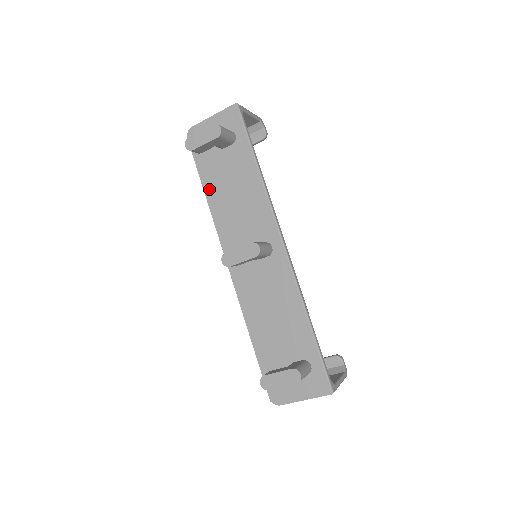
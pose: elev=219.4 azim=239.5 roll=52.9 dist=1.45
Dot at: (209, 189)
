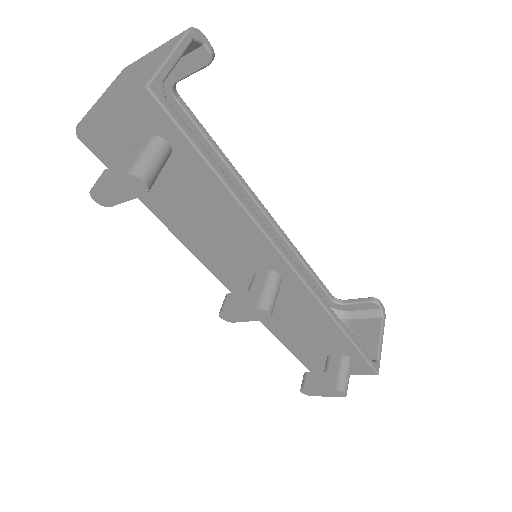
Dot at: (158, 211)
